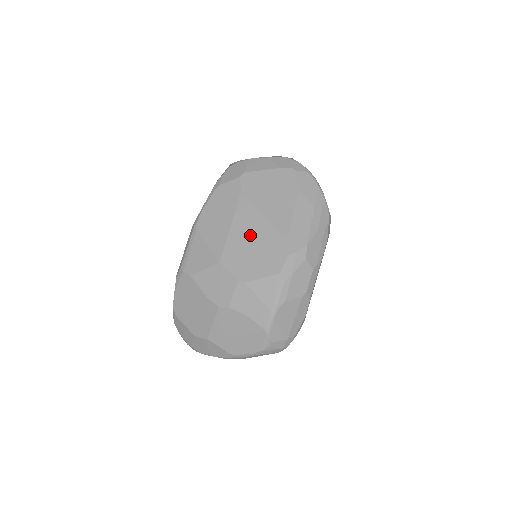
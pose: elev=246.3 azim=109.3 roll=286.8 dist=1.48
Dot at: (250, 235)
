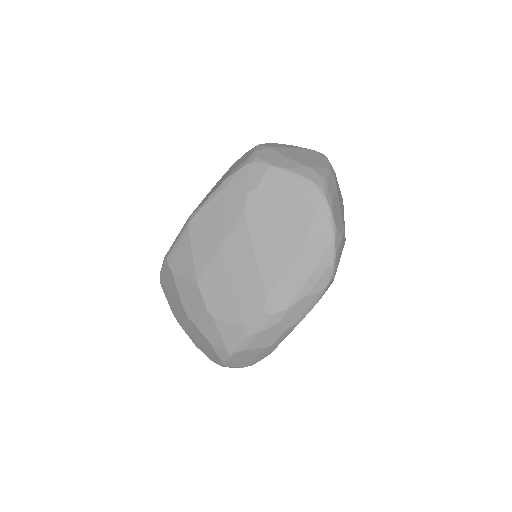
Dot at: (234, 271)
